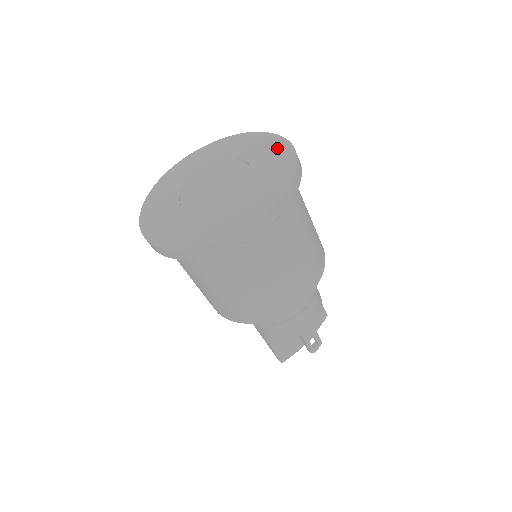
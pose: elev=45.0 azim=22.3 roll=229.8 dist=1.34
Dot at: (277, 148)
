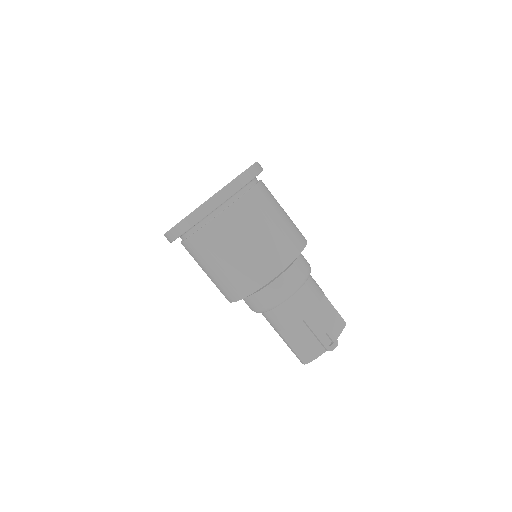
Dot at: occluded
